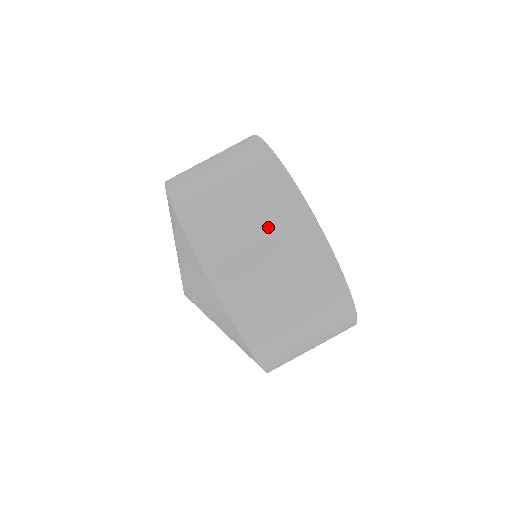
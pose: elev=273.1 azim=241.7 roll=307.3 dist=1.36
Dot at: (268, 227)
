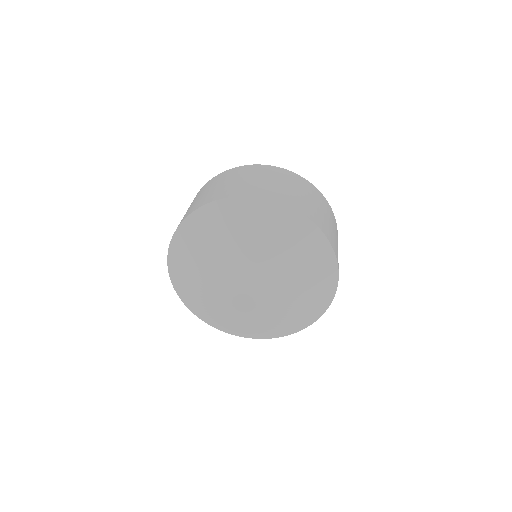
Dot at: (230, 178)
